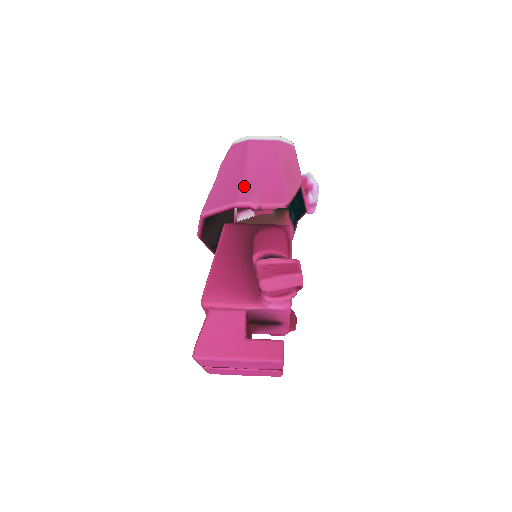
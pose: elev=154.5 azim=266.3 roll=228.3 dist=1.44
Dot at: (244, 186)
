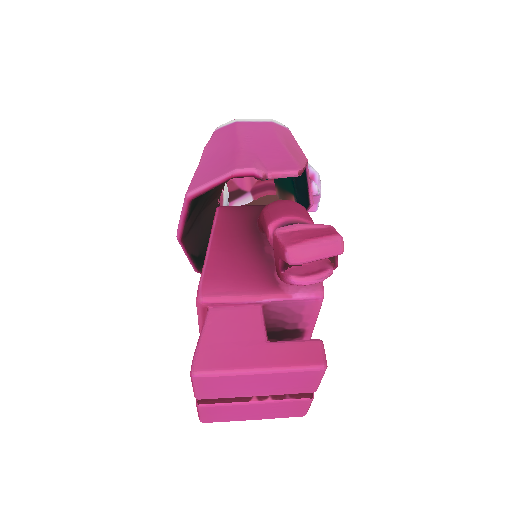
Dot at: (241, 156)
